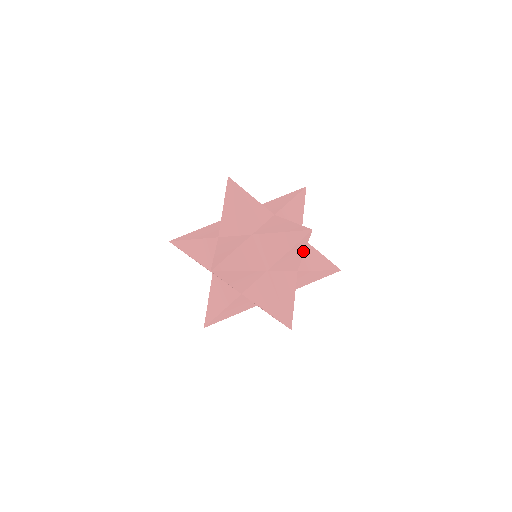
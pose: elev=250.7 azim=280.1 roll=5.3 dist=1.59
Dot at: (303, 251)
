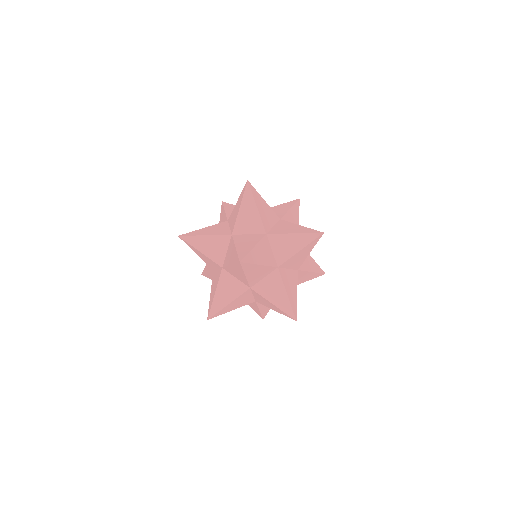
Dot at: (258, 266)
